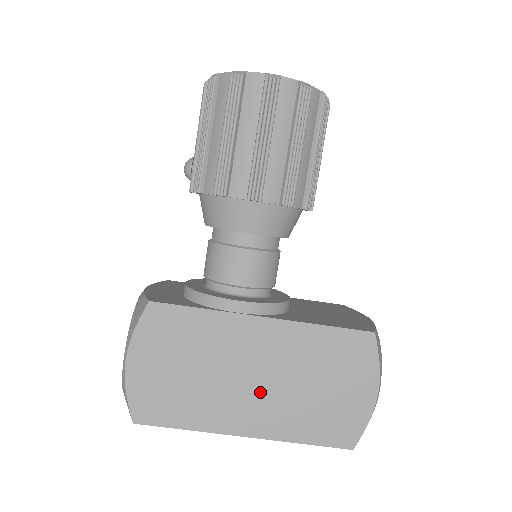
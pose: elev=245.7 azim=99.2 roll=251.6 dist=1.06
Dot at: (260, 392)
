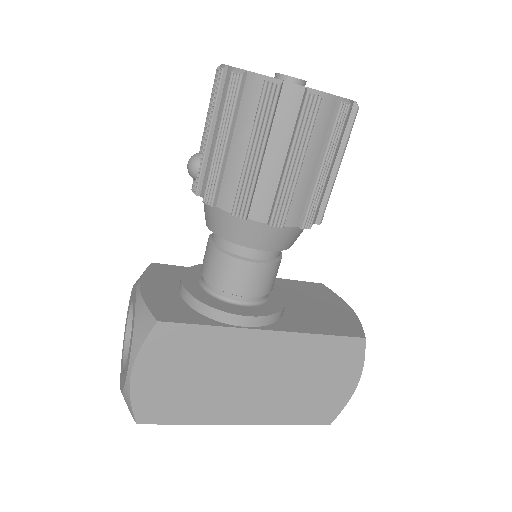
Dot at: (258, 390)
